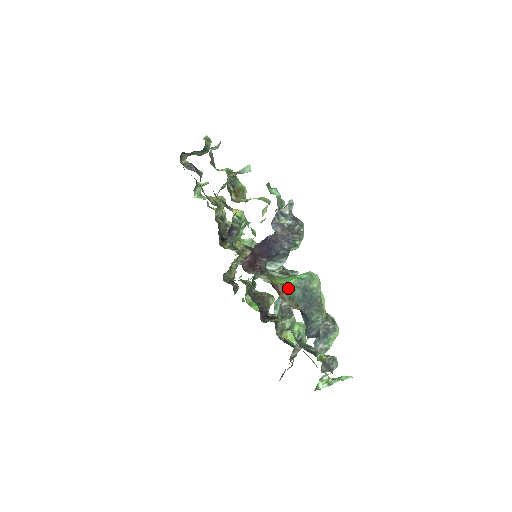
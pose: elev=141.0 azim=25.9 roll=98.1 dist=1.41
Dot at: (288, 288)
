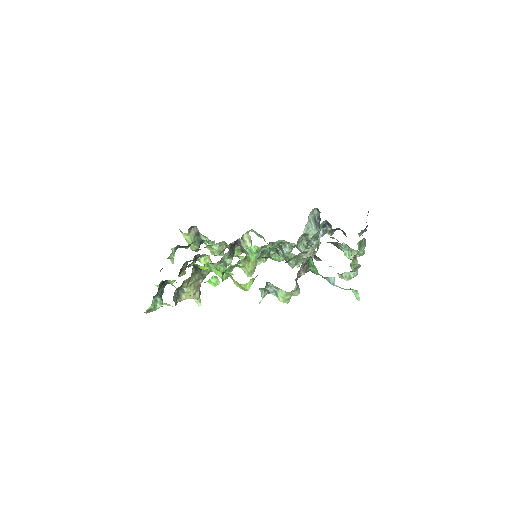
Dot at: occluded
